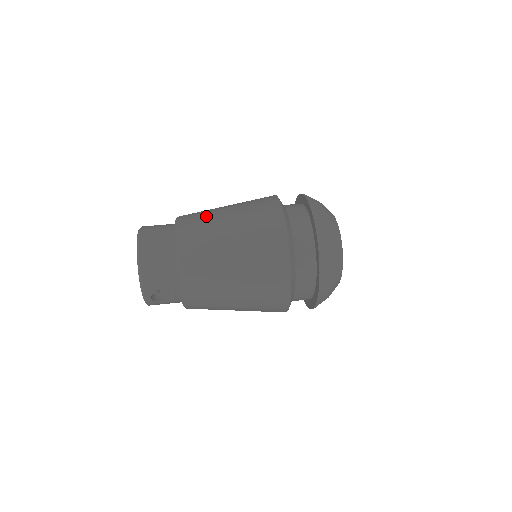
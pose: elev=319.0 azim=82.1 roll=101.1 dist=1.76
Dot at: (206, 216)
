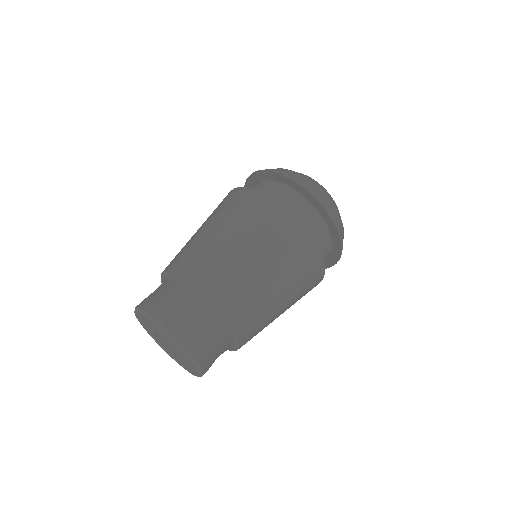
Dot at: (217, 261)
